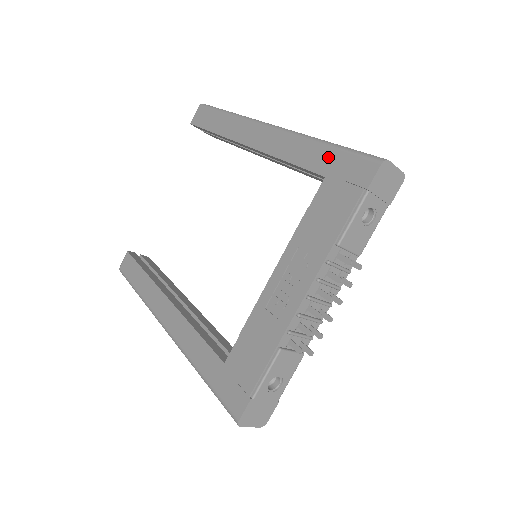
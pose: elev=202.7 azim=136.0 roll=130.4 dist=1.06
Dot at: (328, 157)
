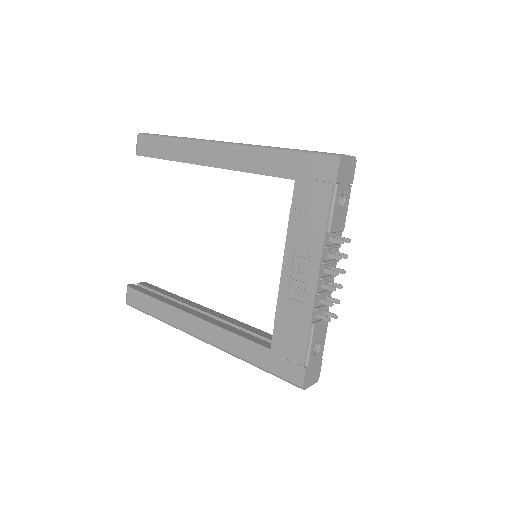
Dot at: (291, 163)
